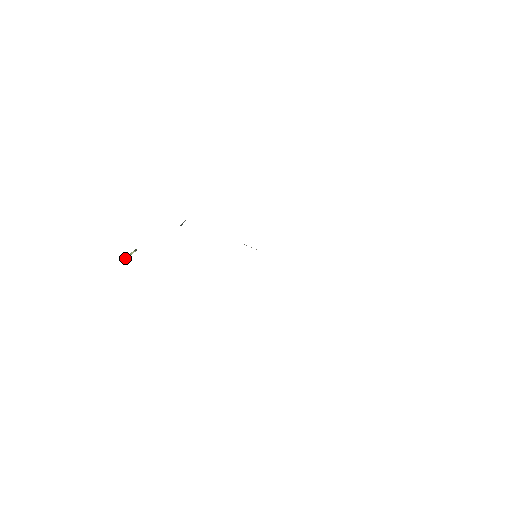
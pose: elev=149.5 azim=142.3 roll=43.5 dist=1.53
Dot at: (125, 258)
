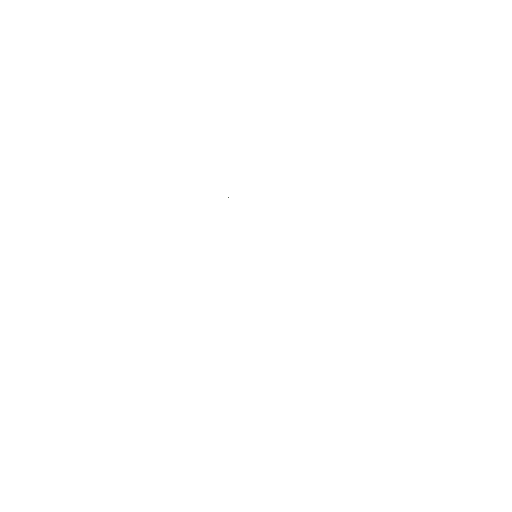
Dot at: occluded
